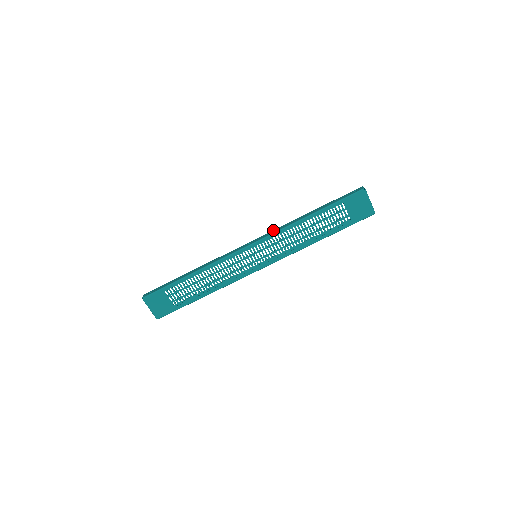
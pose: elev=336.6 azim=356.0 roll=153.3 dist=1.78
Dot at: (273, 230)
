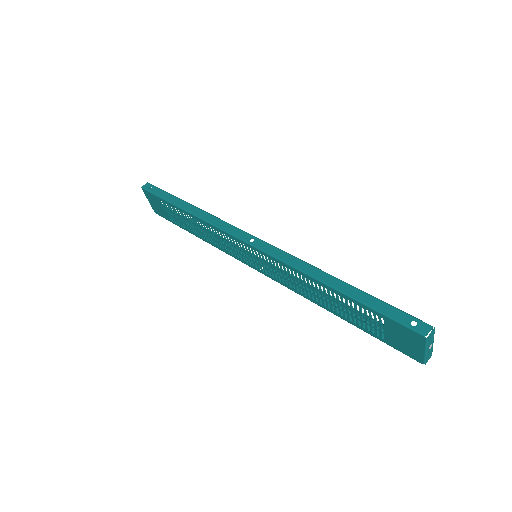
Dot at: (286, 253)
